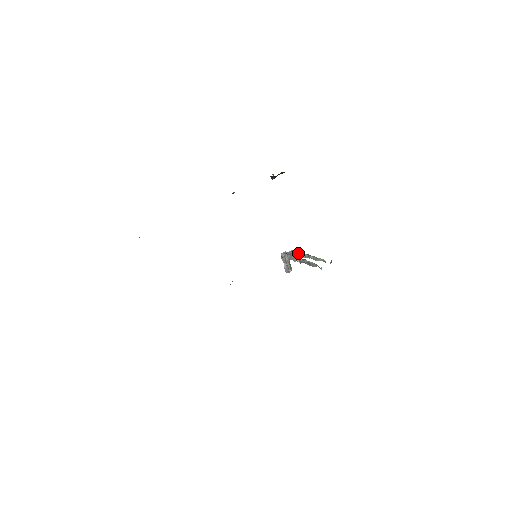
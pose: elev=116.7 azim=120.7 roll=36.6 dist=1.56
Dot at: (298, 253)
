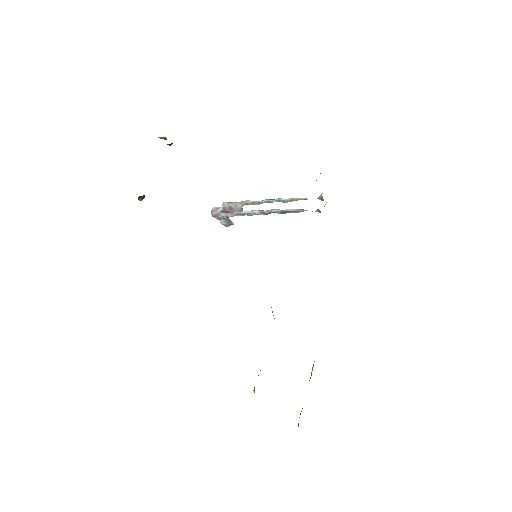
Dot at: (243, 203)
